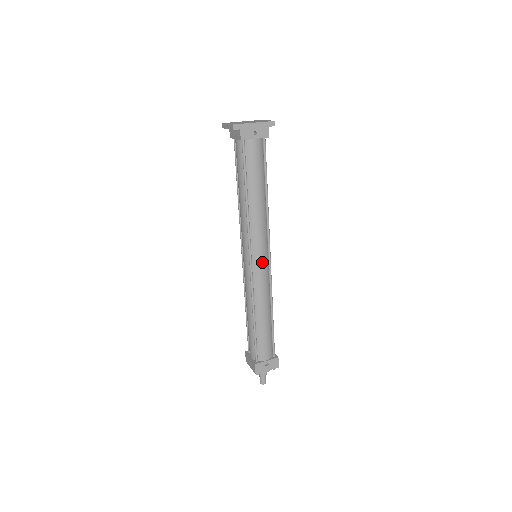
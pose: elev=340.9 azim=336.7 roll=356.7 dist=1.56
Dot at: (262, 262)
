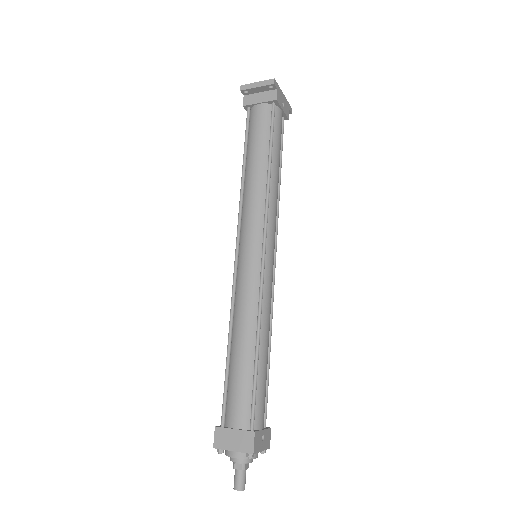
Dot at: (273, 259)
